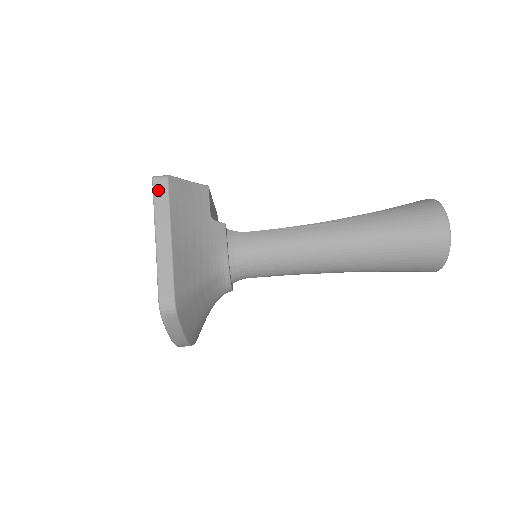
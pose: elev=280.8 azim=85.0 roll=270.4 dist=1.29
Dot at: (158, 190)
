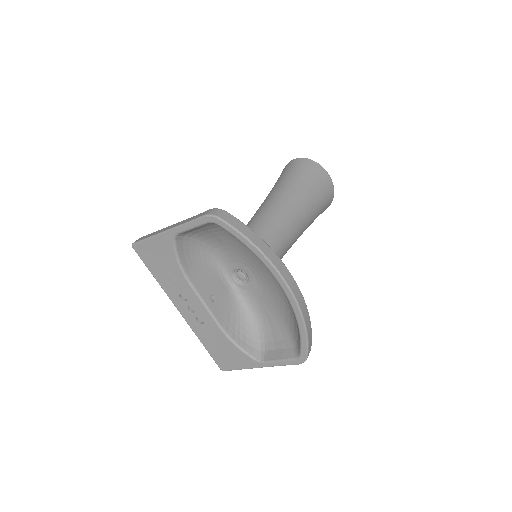
Dot at: (141, 239)
